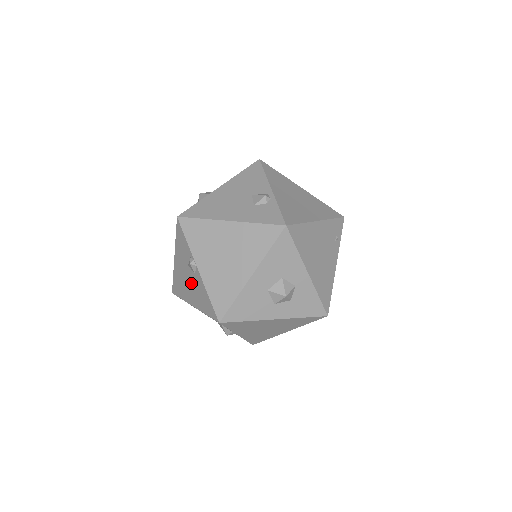
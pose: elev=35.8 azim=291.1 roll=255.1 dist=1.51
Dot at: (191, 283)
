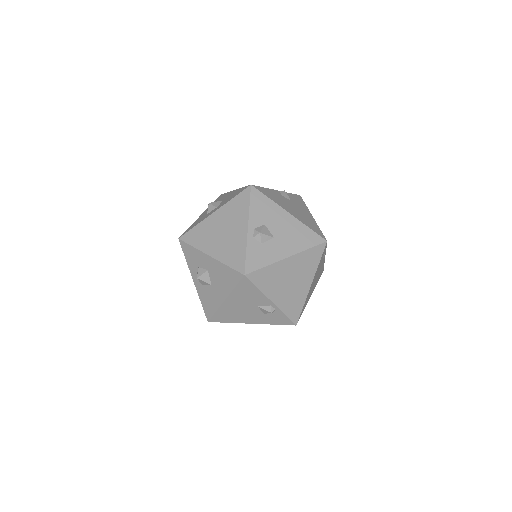
Dot at: occluded
